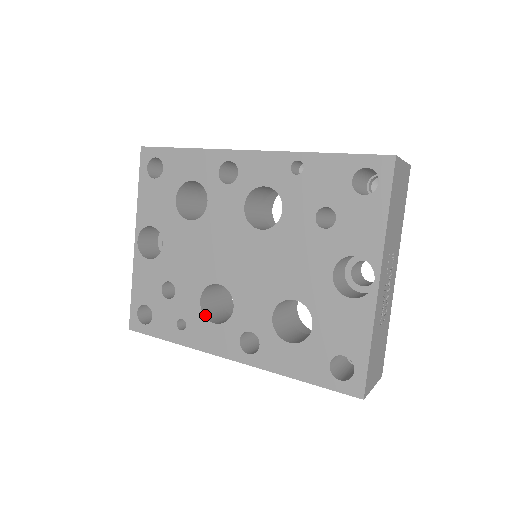
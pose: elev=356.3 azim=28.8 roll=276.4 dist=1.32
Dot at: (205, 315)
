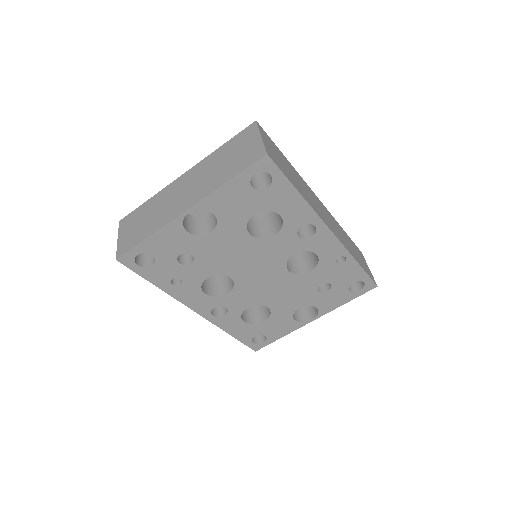
Dot at: (201, 285)
